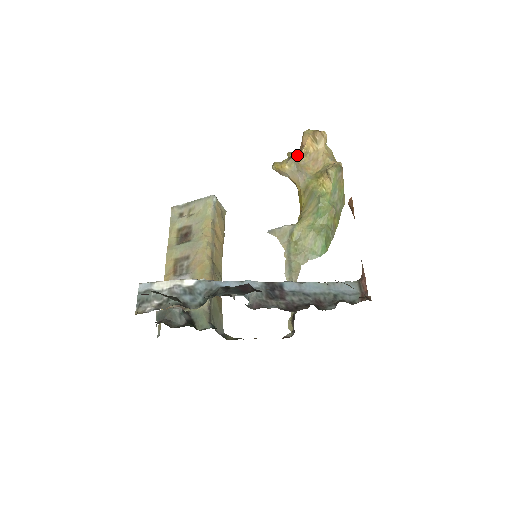
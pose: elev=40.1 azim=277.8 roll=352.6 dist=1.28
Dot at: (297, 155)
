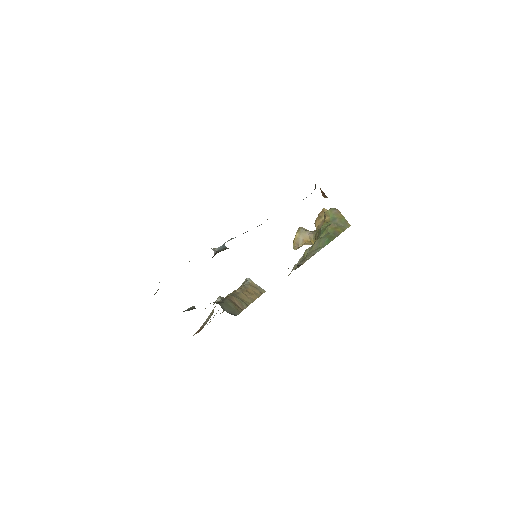
Dot at: occluded
